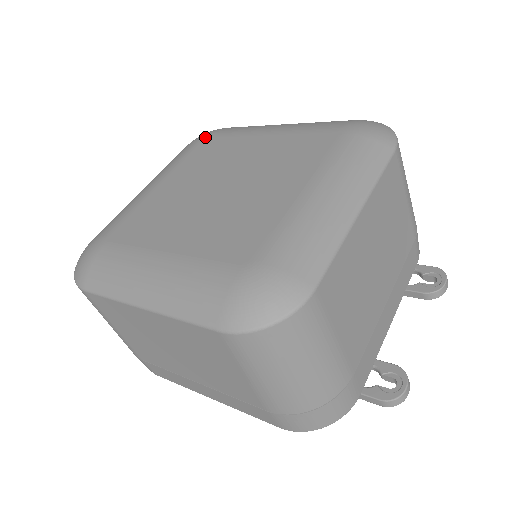
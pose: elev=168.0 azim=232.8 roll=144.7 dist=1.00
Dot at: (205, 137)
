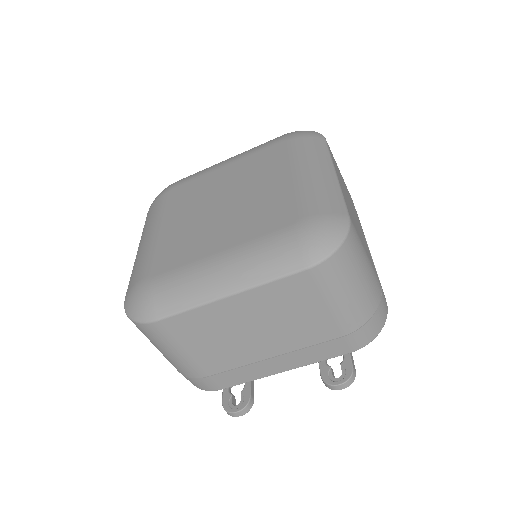
Dot at: (285, 140)
